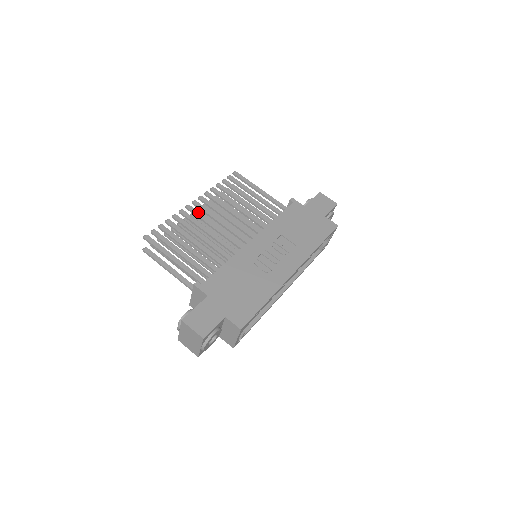
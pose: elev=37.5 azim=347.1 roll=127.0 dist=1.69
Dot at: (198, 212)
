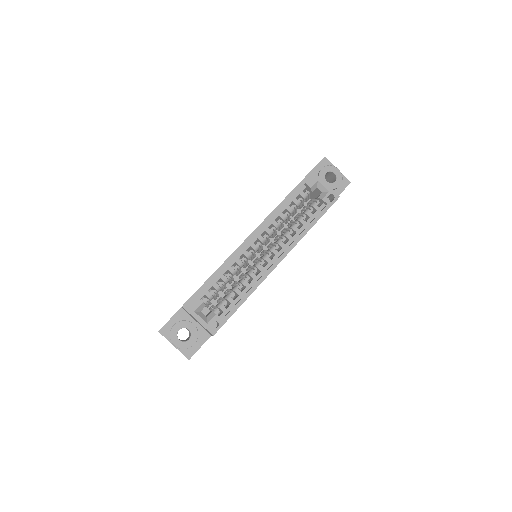
Dot at: occluded
